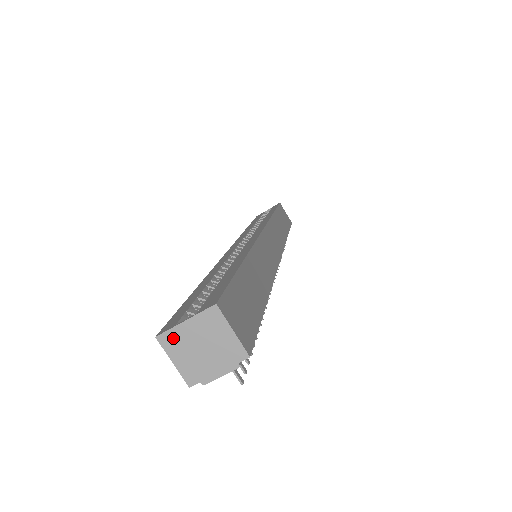
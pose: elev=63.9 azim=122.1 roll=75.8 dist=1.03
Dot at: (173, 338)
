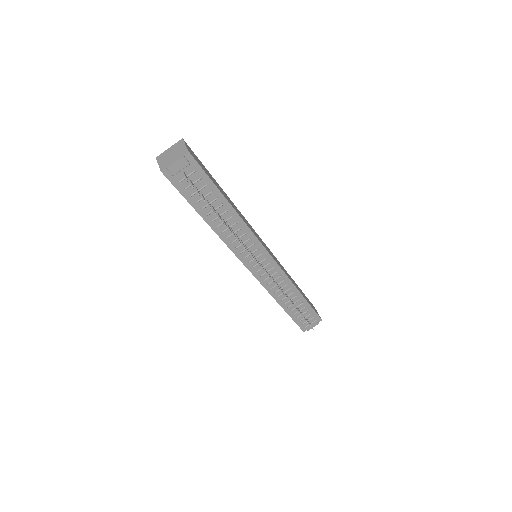
Dot at: (162, 155)
